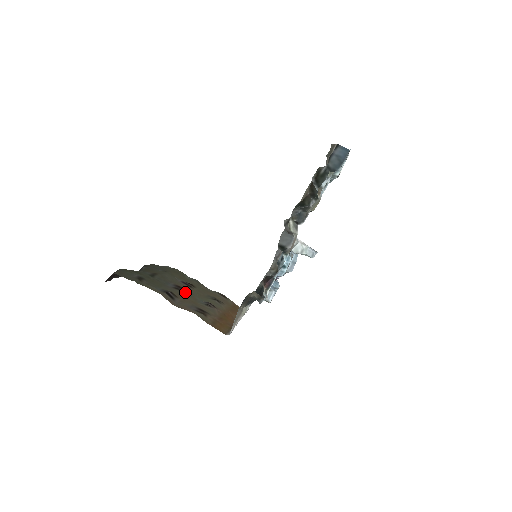
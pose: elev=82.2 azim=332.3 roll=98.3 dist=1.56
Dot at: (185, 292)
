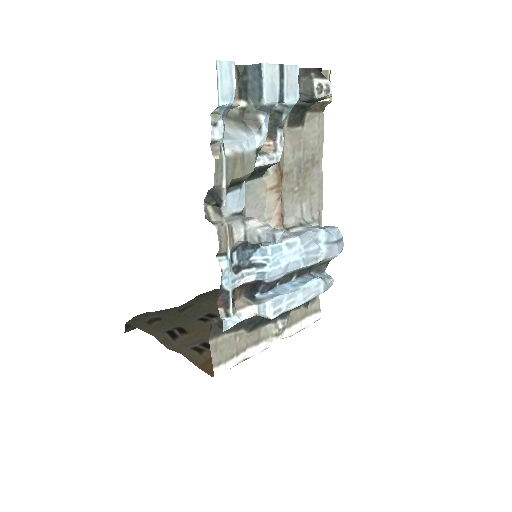
Dot at: (209, 322)
